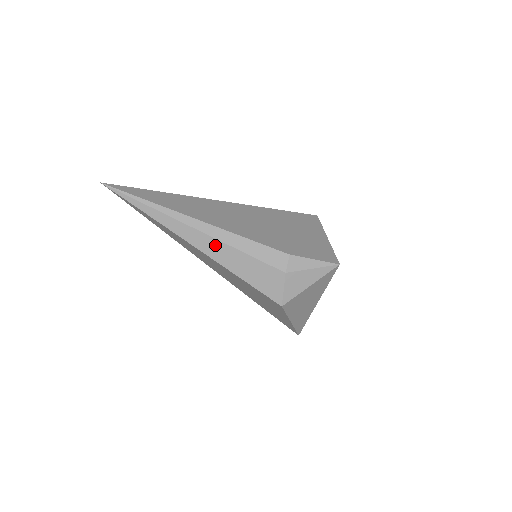
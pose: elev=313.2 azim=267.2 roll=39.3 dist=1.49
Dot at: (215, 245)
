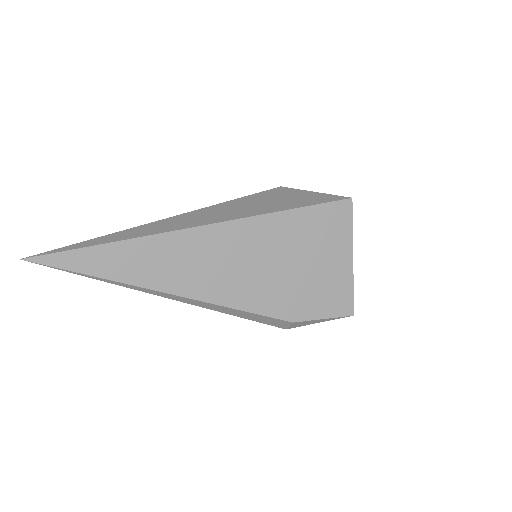
Dot at: occluded
